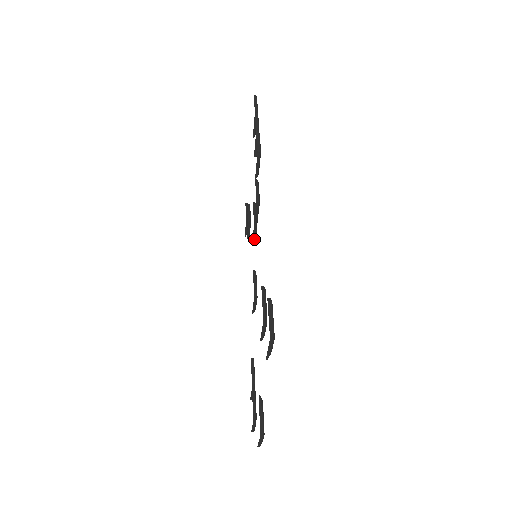
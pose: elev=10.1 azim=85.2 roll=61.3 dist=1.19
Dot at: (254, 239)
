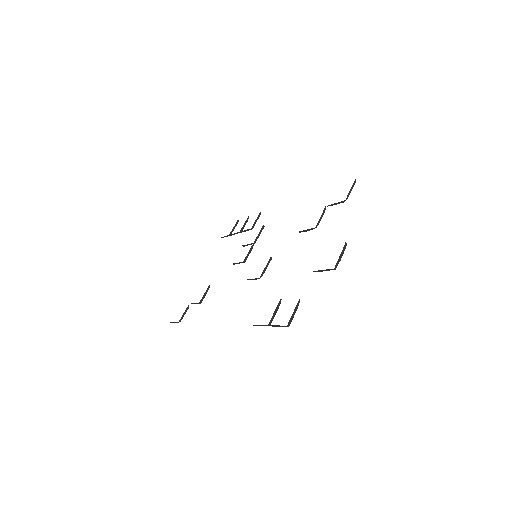
Dot at: (247, 256)
